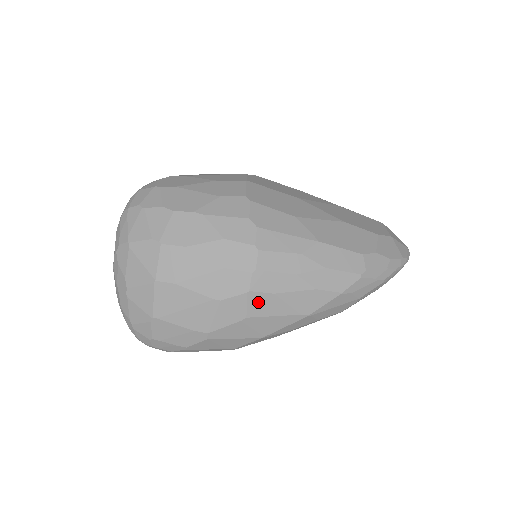
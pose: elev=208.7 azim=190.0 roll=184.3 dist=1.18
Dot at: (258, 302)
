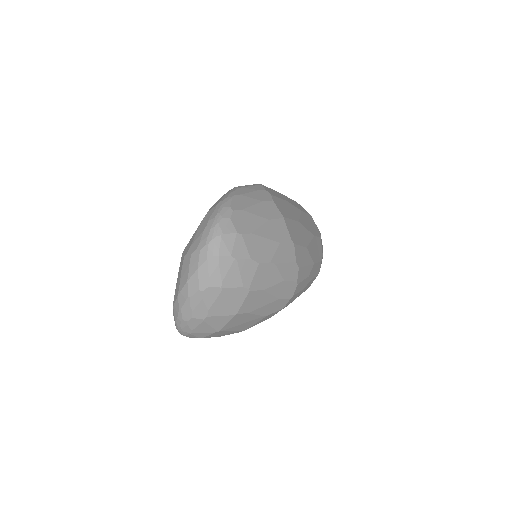
Dot at: occluded
